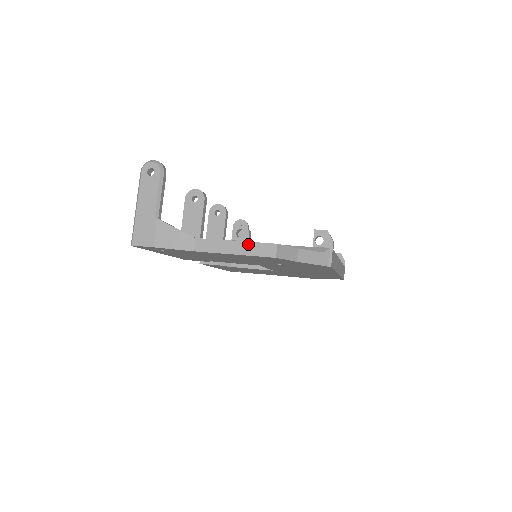
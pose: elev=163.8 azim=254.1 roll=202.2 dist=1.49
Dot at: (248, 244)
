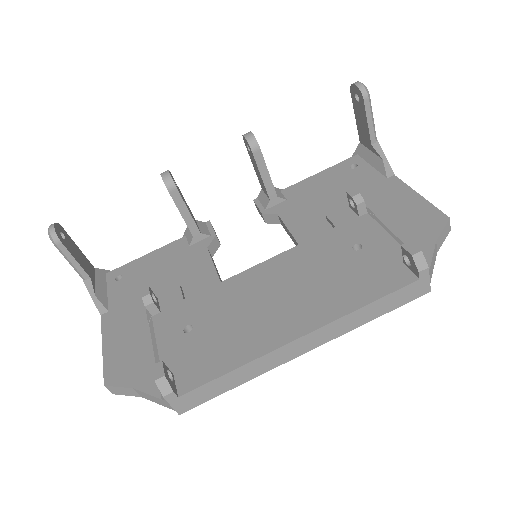
Dot at: (104, 360)
